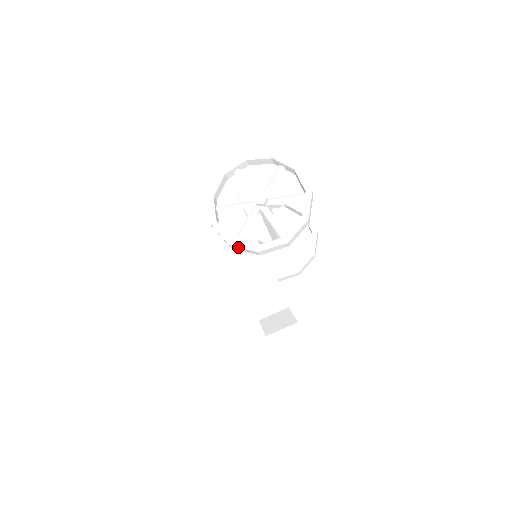
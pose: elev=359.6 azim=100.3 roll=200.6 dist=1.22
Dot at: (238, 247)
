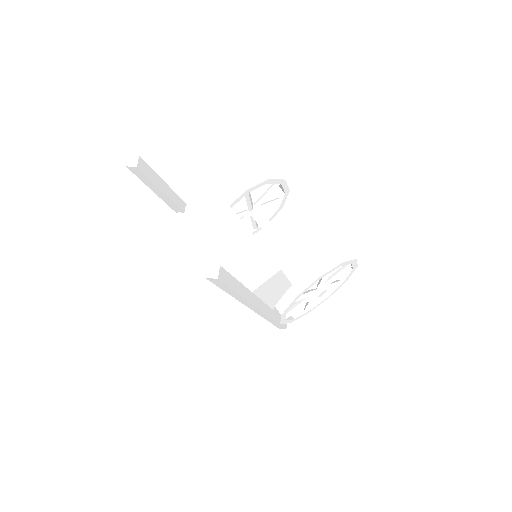
Dot at: occluded
